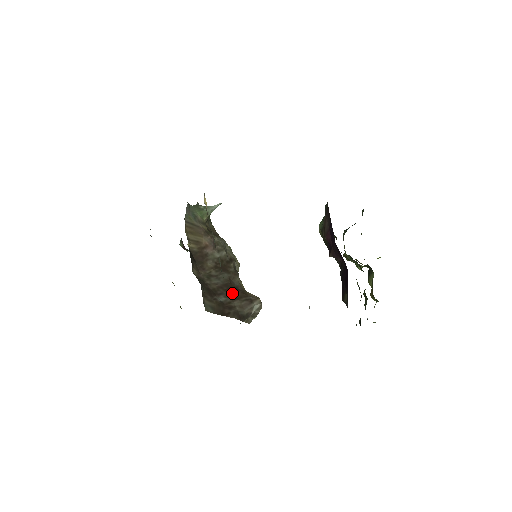
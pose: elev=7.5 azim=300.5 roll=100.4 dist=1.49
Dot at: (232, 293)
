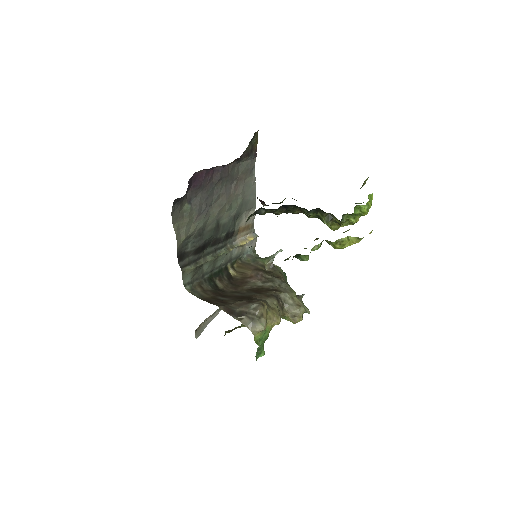
Dot at: (241, 299)
